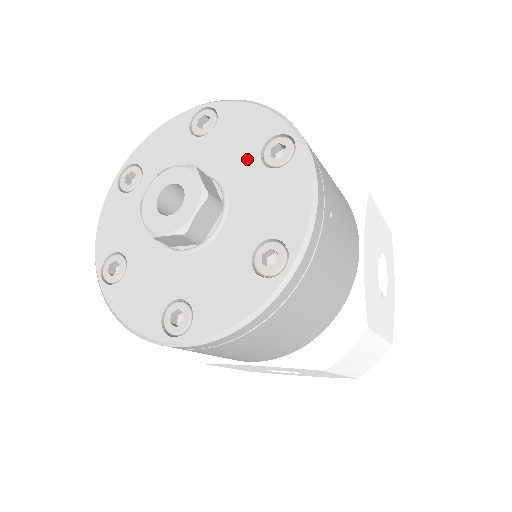
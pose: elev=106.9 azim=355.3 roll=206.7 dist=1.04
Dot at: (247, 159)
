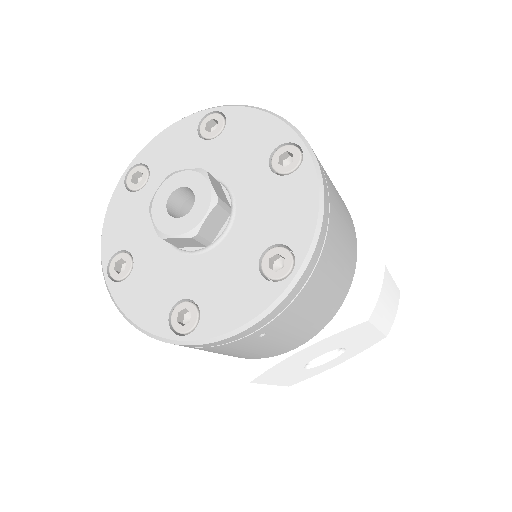
Dot at: (261, 236)
